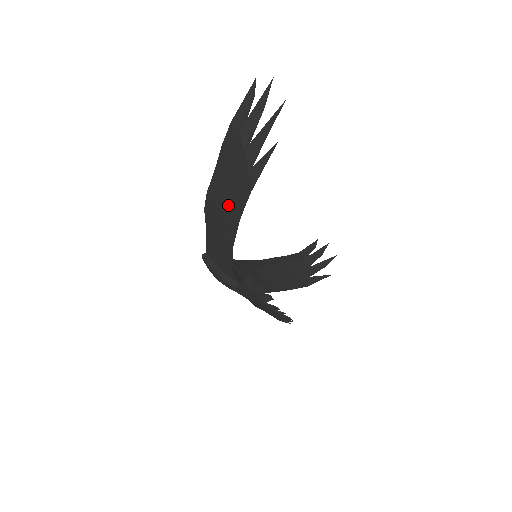
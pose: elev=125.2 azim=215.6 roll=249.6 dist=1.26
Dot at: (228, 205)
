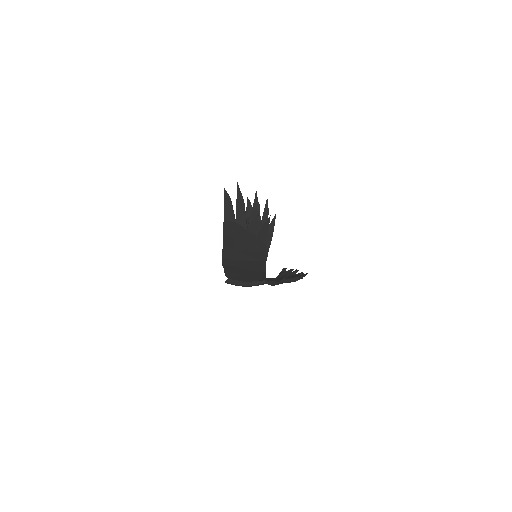
Dot at: (248, 257)
